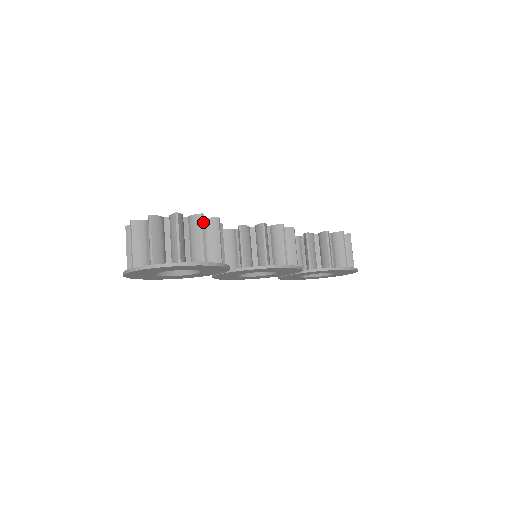
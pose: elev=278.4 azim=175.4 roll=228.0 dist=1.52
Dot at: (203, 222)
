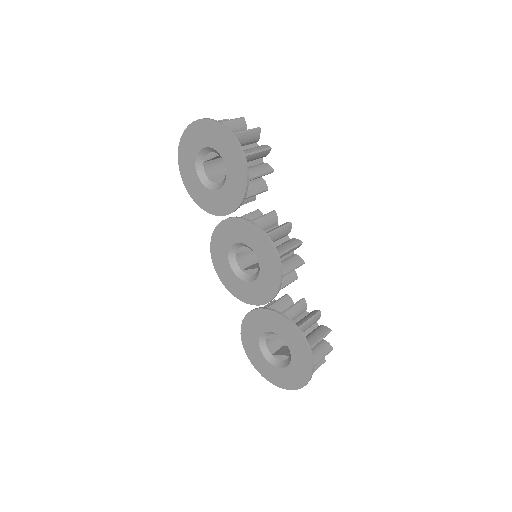
Dot at: (267, 149)
